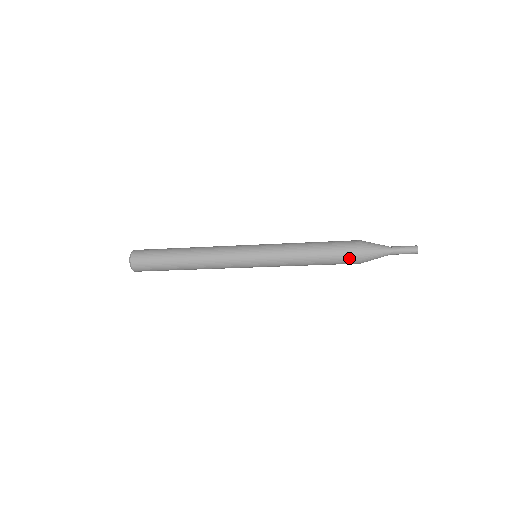
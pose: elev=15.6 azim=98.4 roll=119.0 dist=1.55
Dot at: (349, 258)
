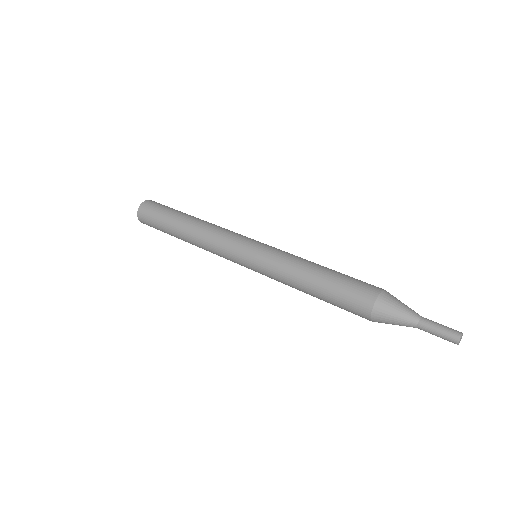
Dot at: occluded
